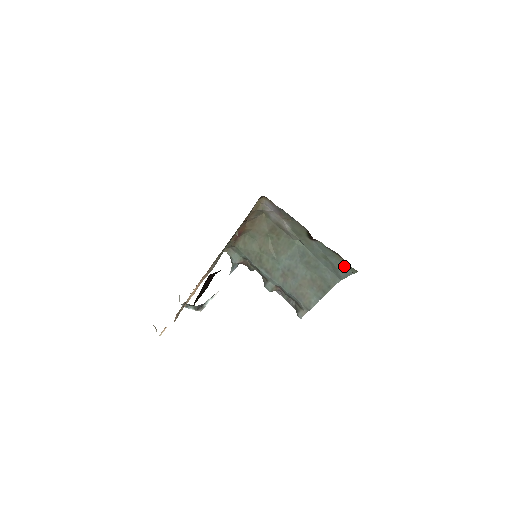
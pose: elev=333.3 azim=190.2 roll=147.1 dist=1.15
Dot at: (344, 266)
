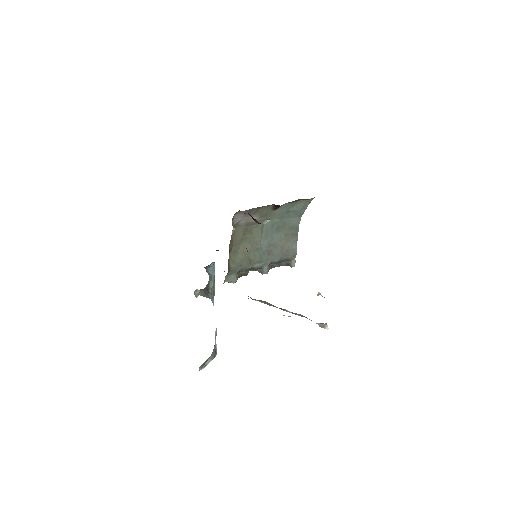
Dot at: (304, 204)
